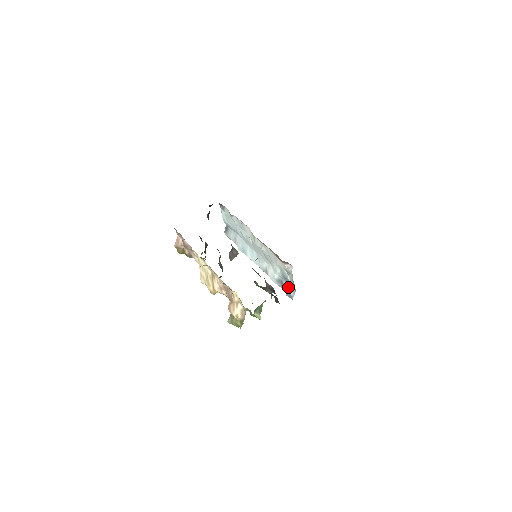
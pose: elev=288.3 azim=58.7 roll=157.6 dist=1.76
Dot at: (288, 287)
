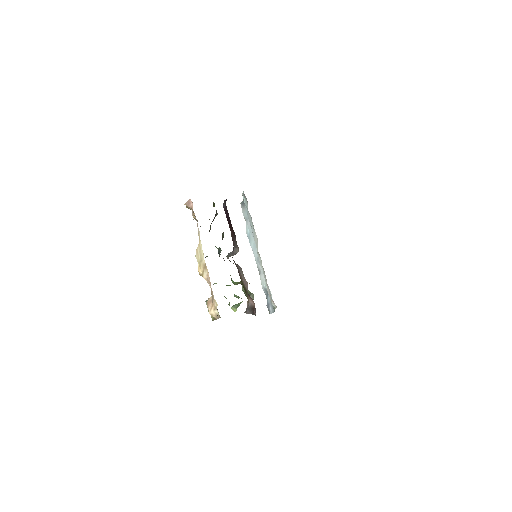
Dot at: (270, 303)
